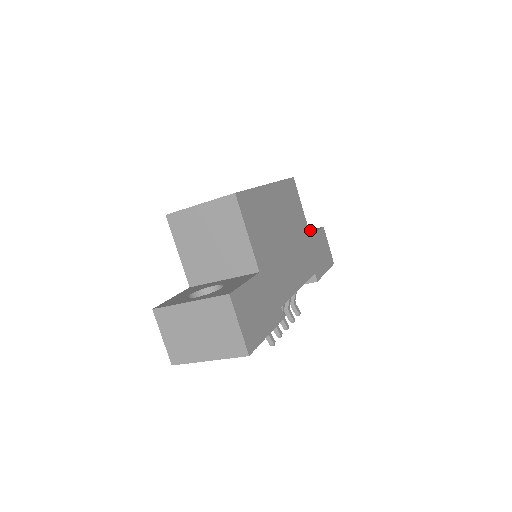
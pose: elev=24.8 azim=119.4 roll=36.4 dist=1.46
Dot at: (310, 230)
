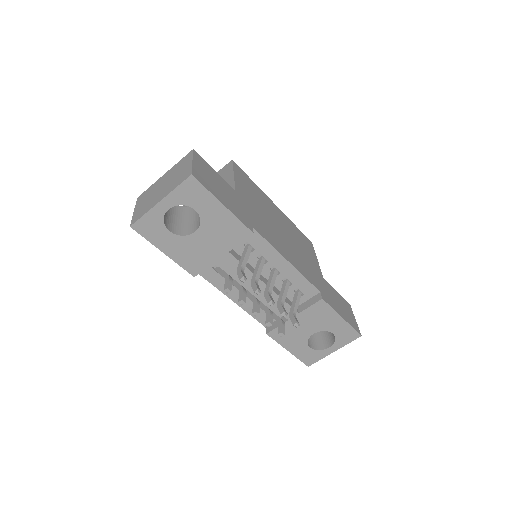
Dot at: occluded
